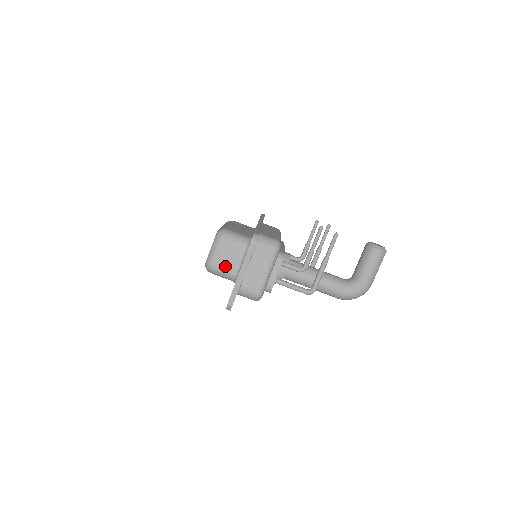
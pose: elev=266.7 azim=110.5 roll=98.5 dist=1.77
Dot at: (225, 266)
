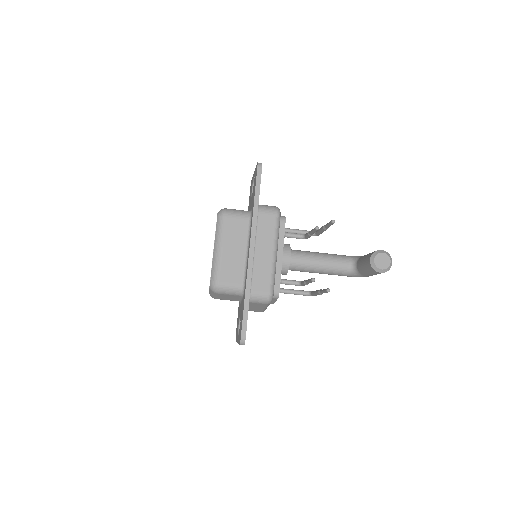
Dot at: occluded
